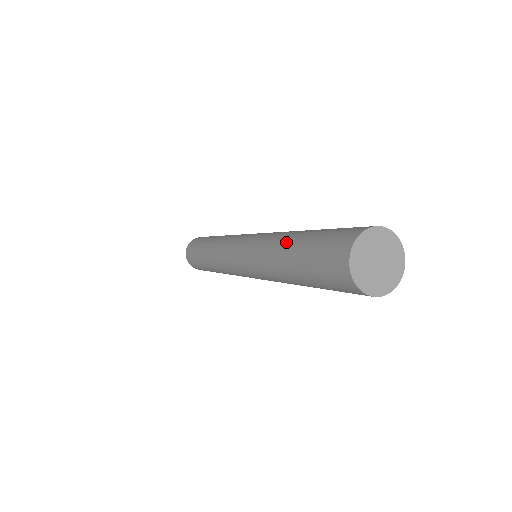
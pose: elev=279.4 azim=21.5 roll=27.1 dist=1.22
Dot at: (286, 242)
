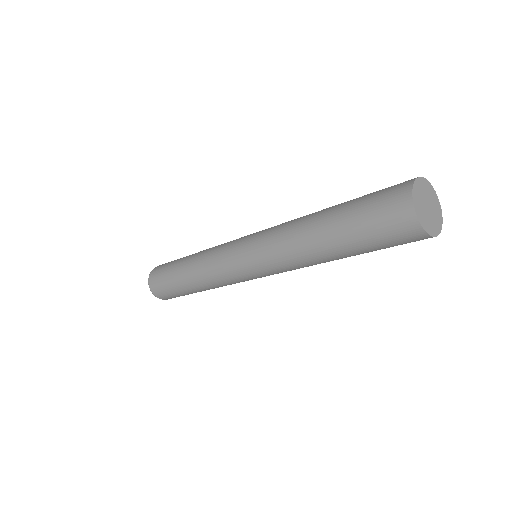
Dot at: (321, 249)
